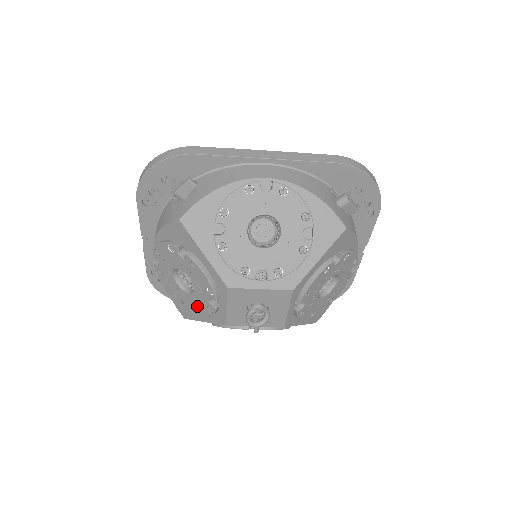
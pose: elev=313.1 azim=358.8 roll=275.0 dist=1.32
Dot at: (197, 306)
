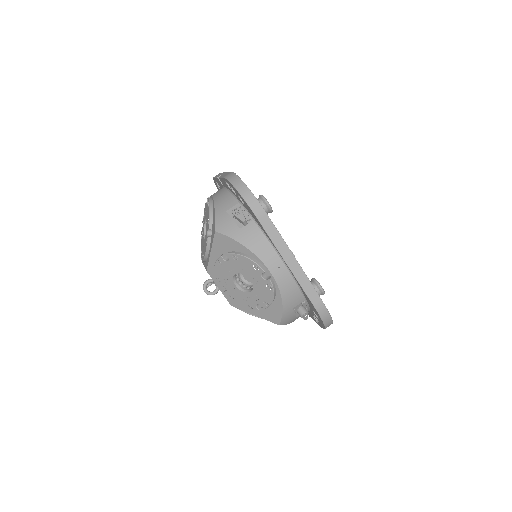
Dot at: (202, 240)
